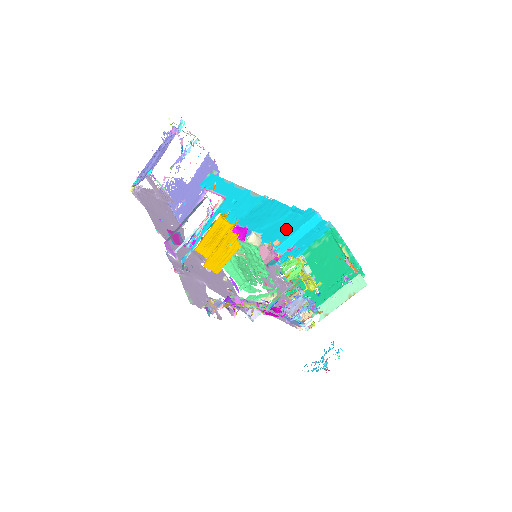
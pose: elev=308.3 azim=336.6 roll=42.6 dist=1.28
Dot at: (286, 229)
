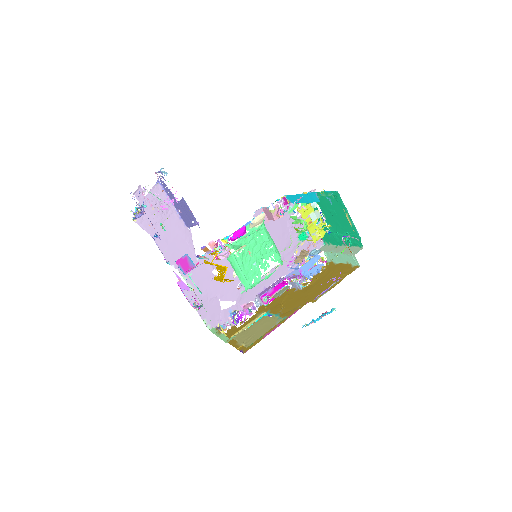
Dot at: occluded
